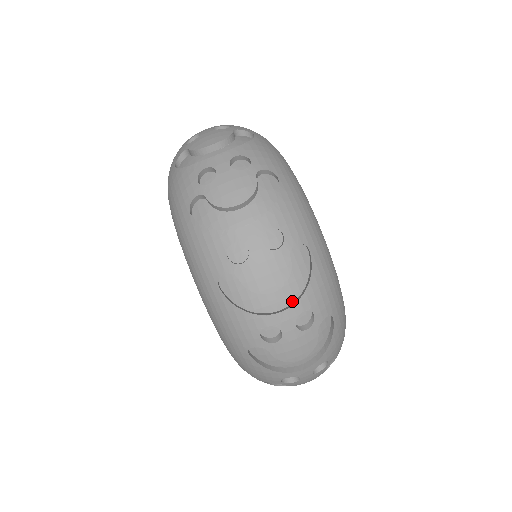
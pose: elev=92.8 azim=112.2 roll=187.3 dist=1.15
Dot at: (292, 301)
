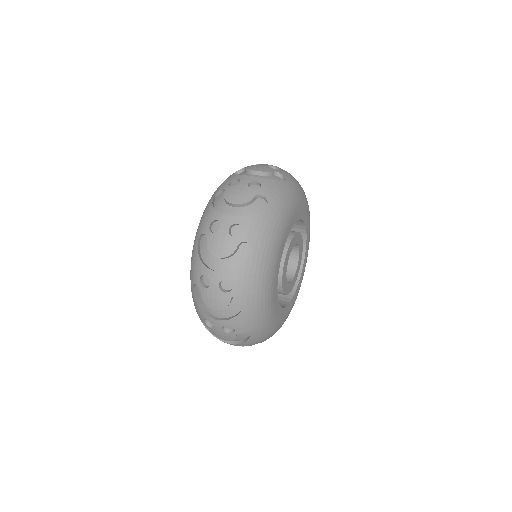
Dot at: (238, 218)
